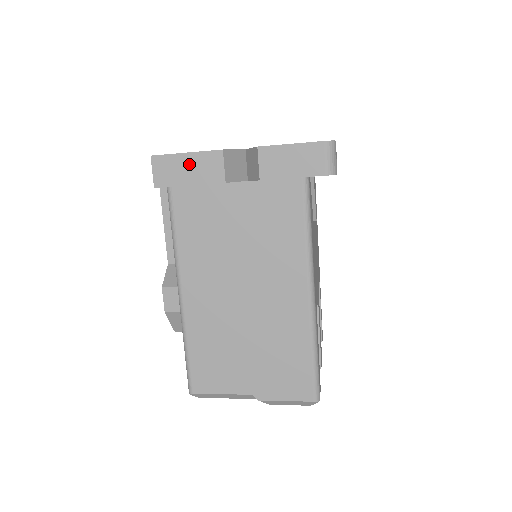
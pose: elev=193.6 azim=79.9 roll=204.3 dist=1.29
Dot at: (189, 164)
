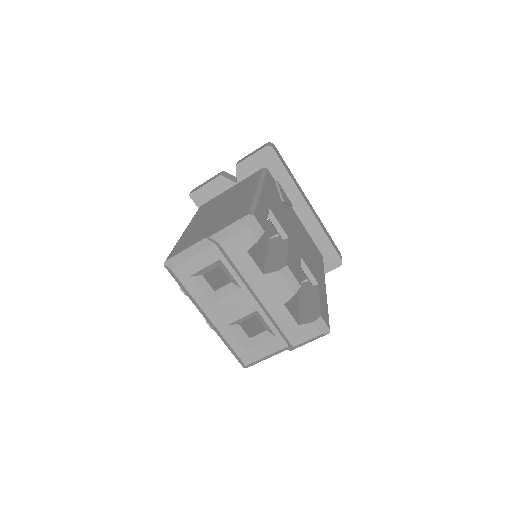
Dot at: (207, 181)
